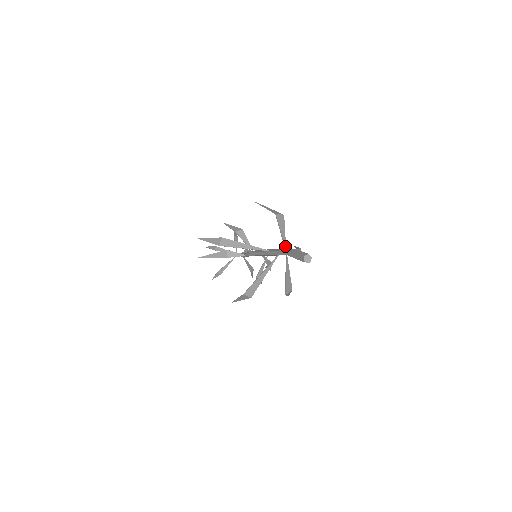
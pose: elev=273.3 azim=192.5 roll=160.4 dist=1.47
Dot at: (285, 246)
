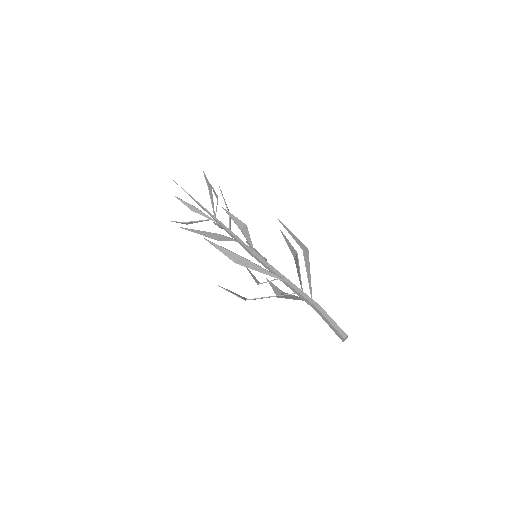
Dot at: occluded
